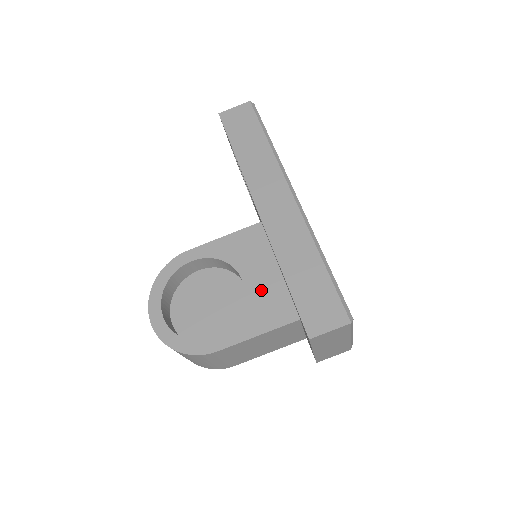
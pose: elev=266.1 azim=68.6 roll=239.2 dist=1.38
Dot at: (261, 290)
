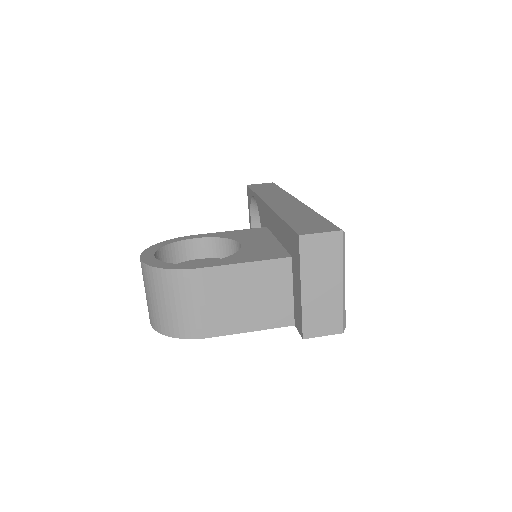
Dot at: (257, 247)
